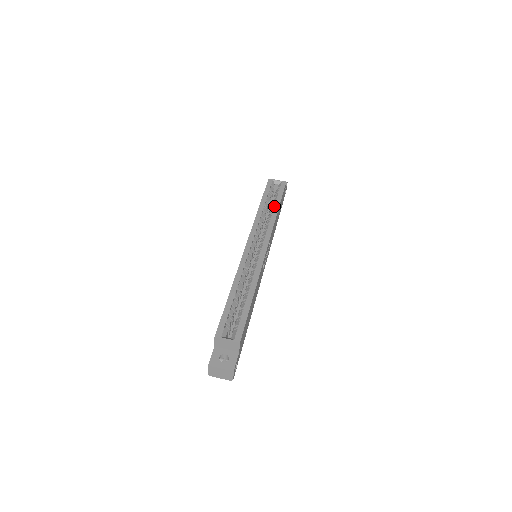
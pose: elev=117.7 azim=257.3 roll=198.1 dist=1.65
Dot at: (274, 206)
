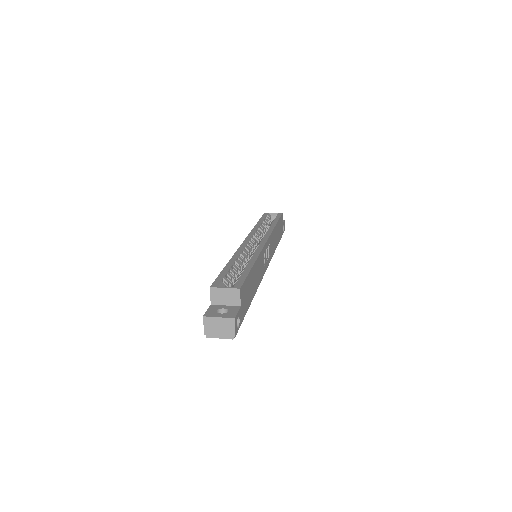
Dot at: (271, 223)
